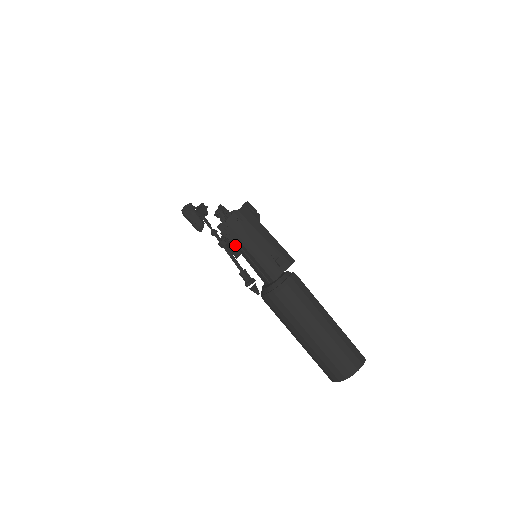
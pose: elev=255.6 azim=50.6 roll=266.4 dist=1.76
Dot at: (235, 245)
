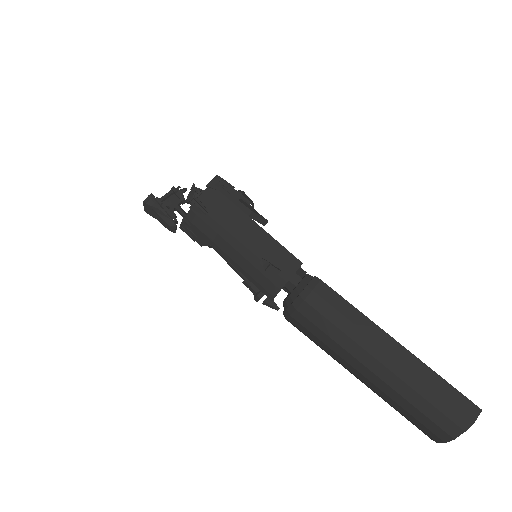
Dot at: occluded
